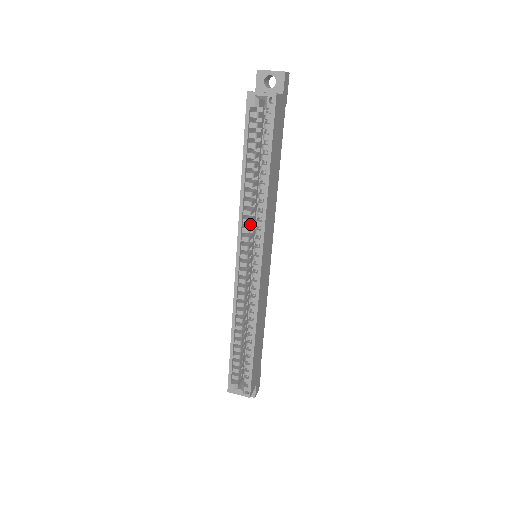
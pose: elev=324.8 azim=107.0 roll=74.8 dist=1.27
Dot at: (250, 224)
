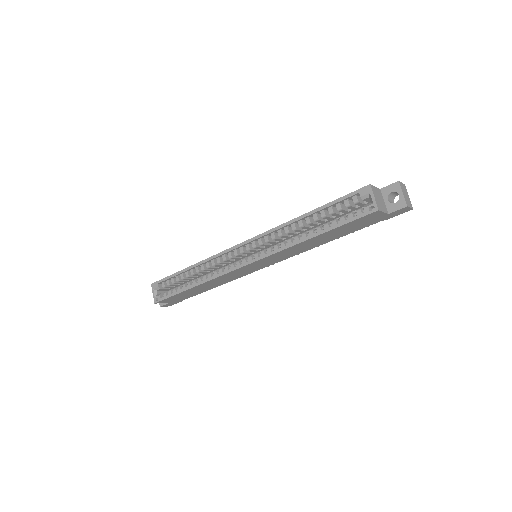
Dot at: occluded
